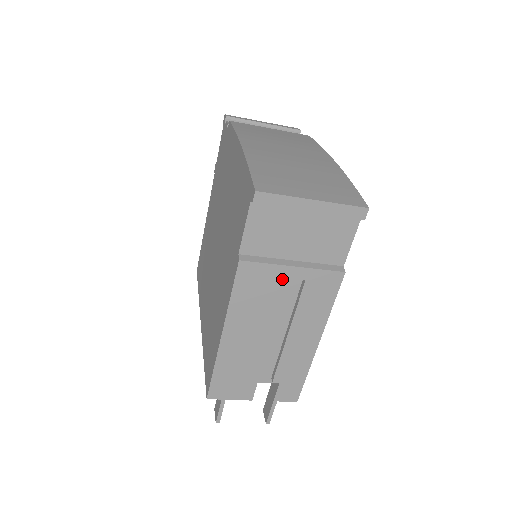
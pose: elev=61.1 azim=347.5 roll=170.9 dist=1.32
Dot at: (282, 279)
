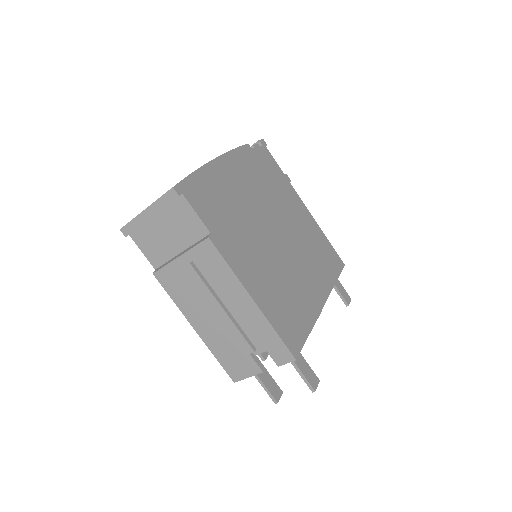
Dot at: (183, 269)
